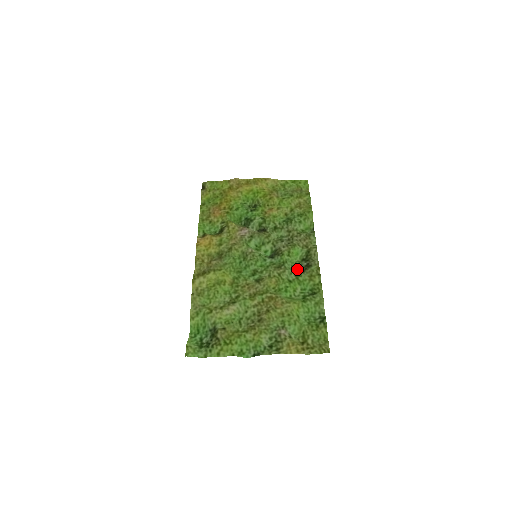
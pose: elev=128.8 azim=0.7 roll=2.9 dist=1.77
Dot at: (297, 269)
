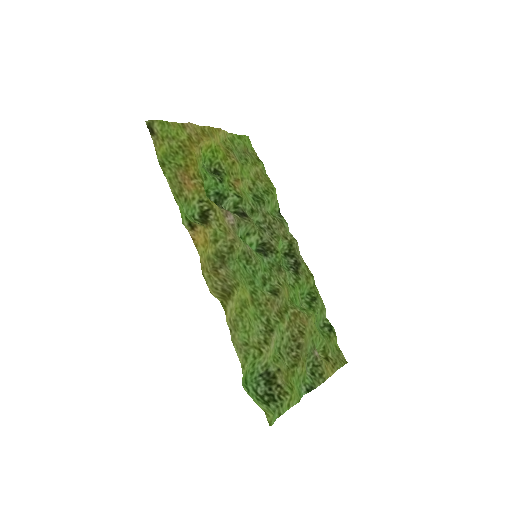
Dot at: (290, 269)
